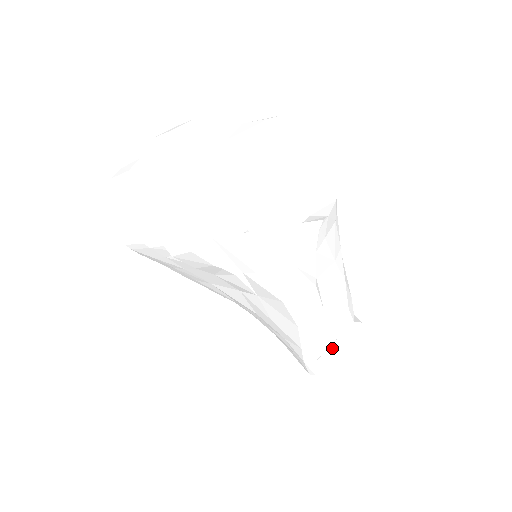
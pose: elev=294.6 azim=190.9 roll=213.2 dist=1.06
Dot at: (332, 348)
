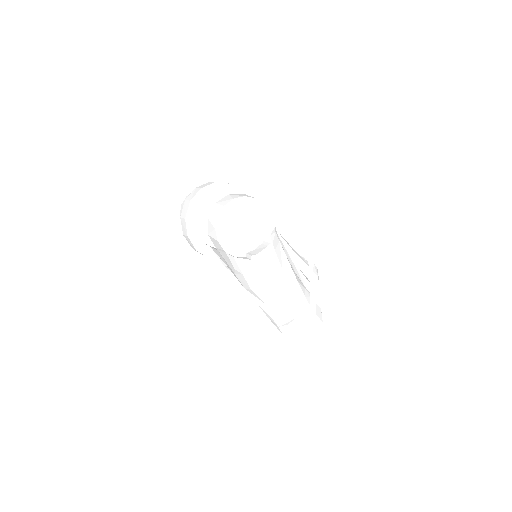
Dot at: (293, 323)
